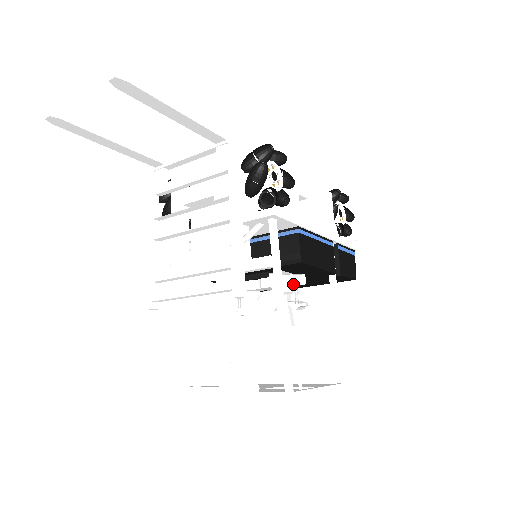
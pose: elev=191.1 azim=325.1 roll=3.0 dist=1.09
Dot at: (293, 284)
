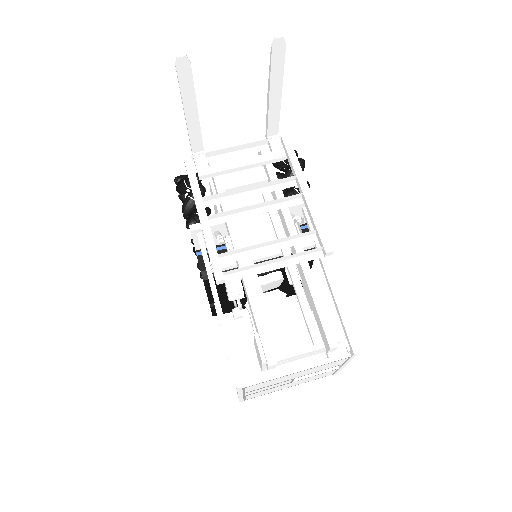
Dot at: occluded
